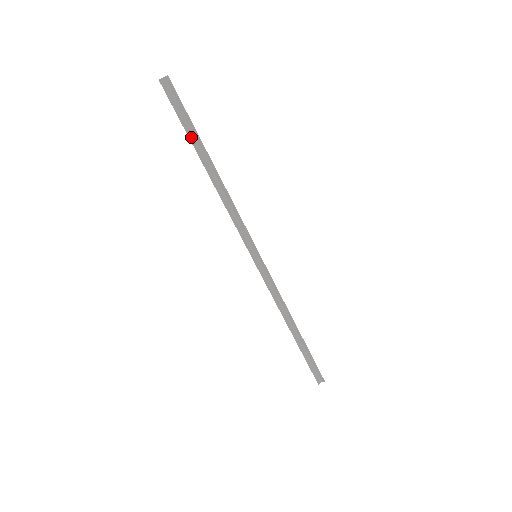
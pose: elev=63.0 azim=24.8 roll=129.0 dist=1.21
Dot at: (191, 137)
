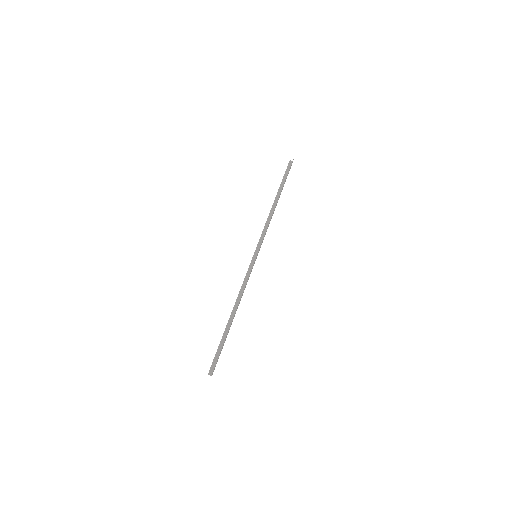
Dot at: (281, 186)
